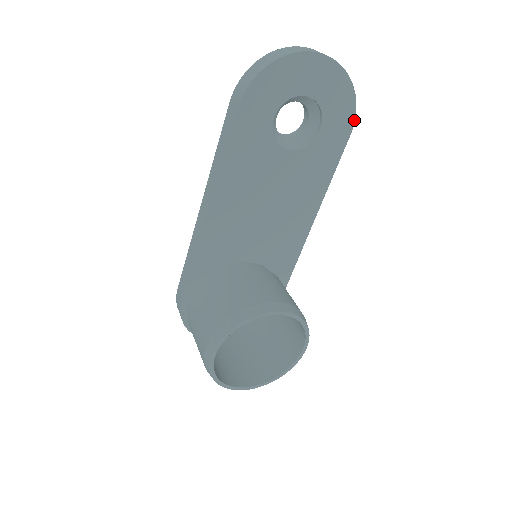
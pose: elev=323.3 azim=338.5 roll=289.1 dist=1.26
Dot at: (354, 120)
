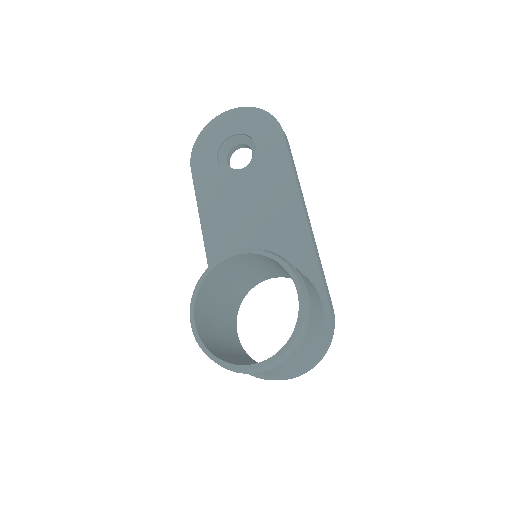
Dot at: (279, 124)
